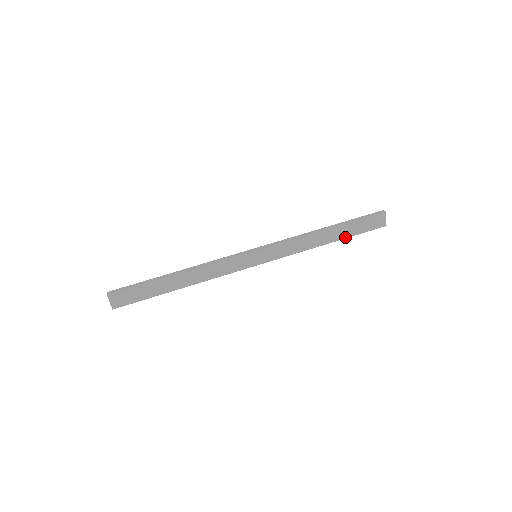
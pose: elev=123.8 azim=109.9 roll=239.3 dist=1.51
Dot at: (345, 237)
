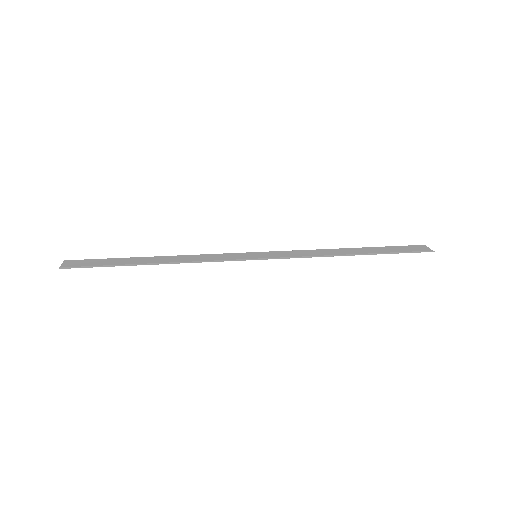
Dot at: occluded
